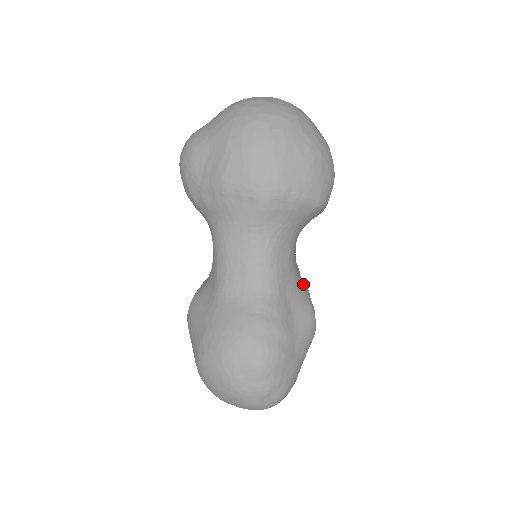
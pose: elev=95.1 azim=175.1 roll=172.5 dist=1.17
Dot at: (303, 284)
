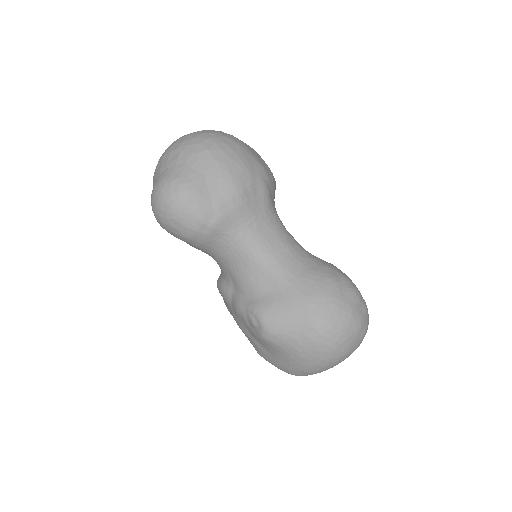
Dot at: occluded
